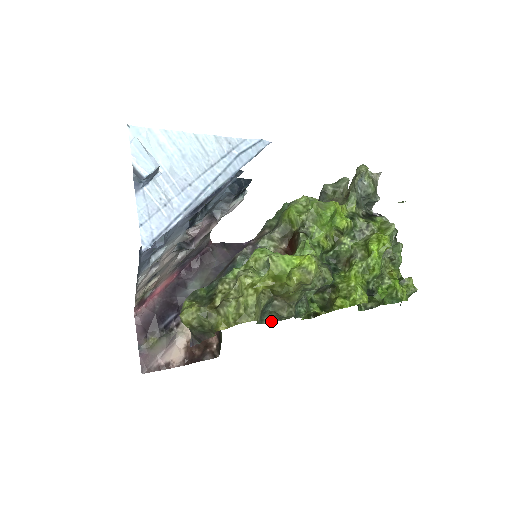
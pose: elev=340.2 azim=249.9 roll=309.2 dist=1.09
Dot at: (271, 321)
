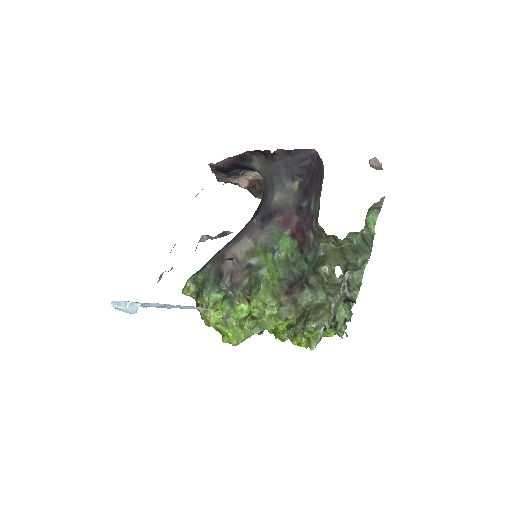
Dot at: occluded
